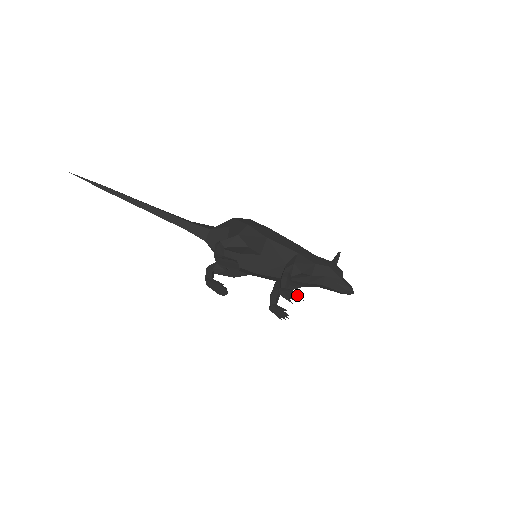
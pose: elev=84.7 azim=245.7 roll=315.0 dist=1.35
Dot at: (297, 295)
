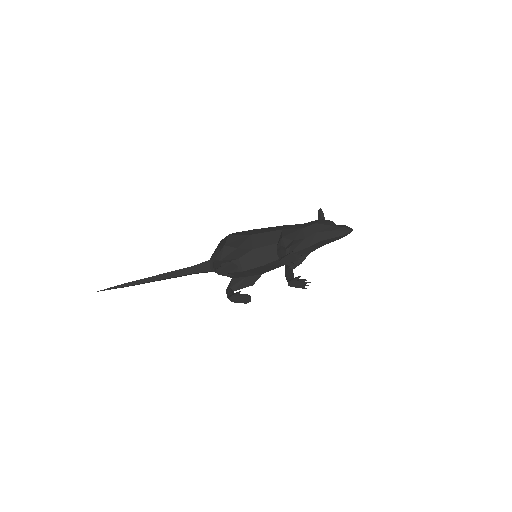
Dot at: (293, 254)
